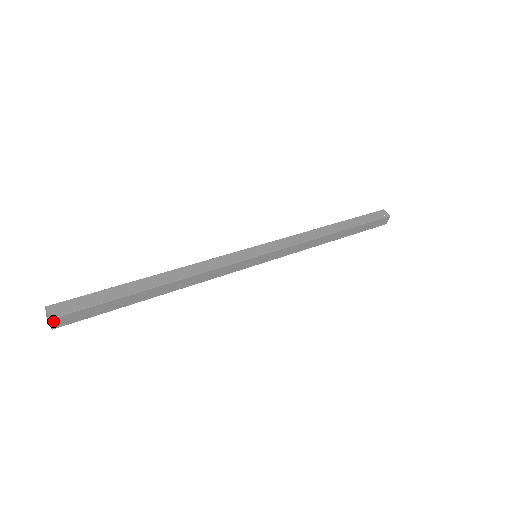
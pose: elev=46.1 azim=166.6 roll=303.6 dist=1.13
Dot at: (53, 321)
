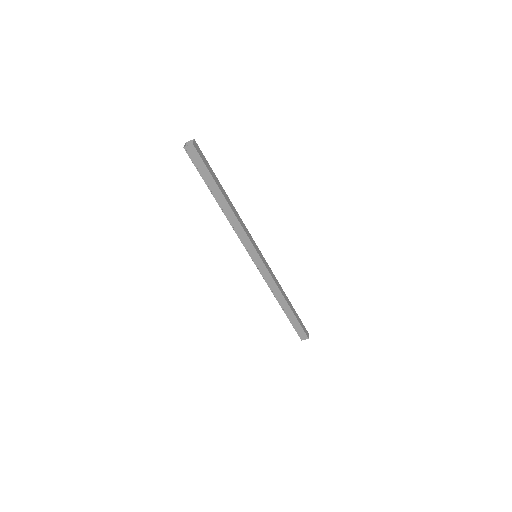
Dot at: (191, 146)
